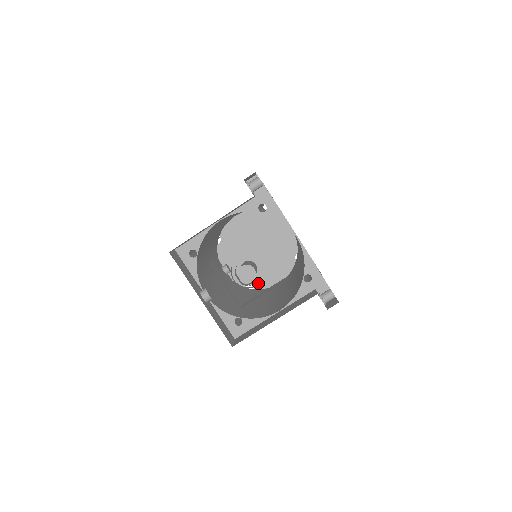
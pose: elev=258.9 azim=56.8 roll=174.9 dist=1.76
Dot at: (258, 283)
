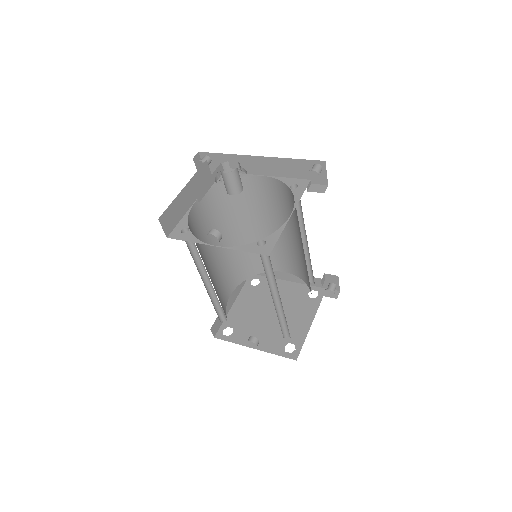
Dot at: (294, 337)
